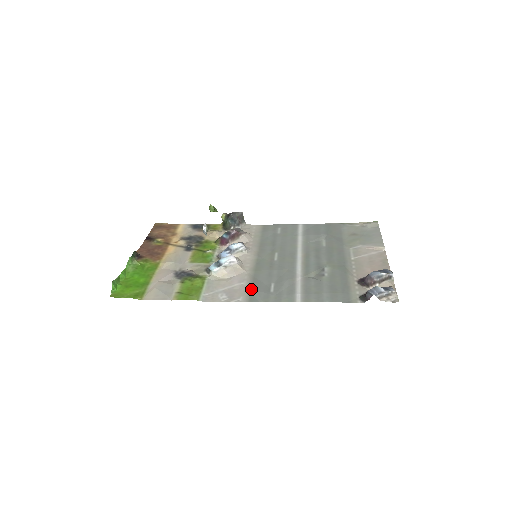
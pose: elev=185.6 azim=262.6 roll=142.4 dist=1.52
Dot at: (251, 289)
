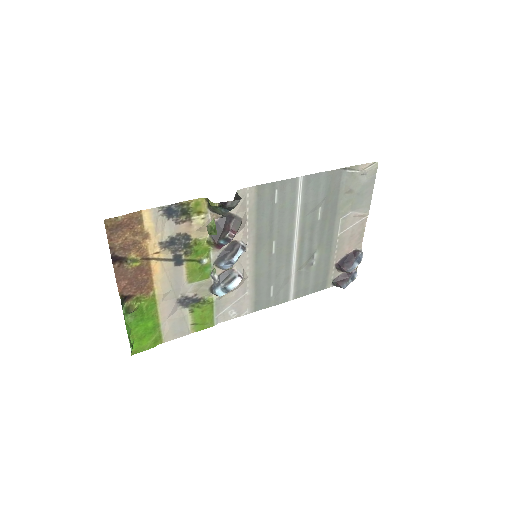
Dot at: (255, 299)
